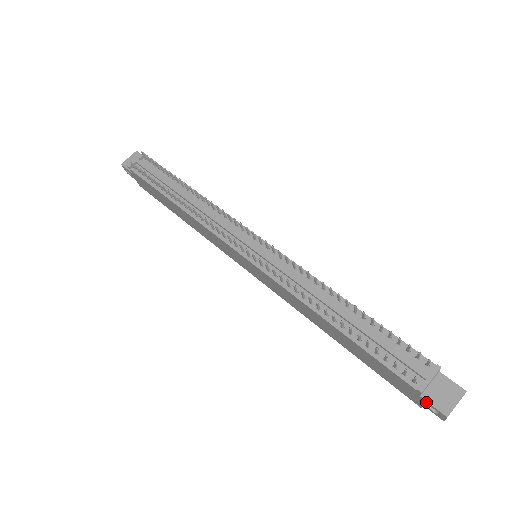
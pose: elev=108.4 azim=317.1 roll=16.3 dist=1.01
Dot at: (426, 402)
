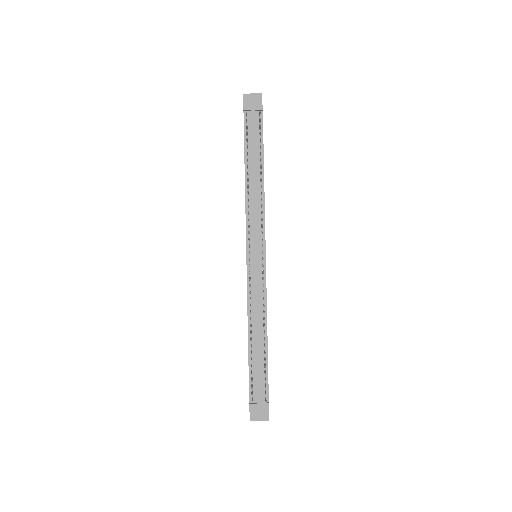
Dot at: (249, 407)
